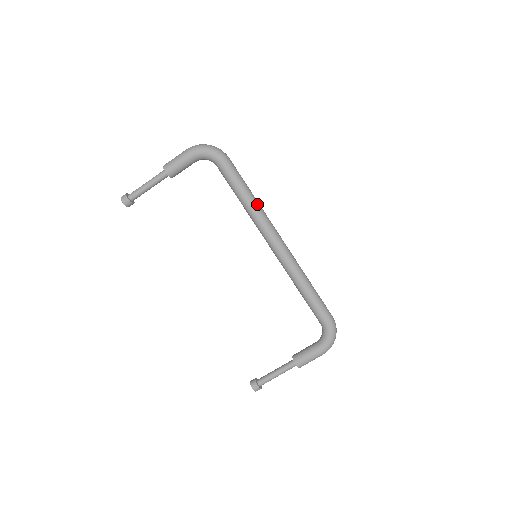
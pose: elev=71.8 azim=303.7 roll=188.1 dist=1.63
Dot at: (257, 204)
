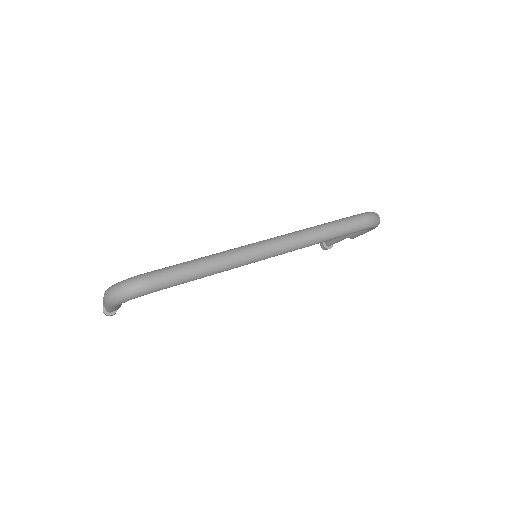
Dot at: (220, 267)
